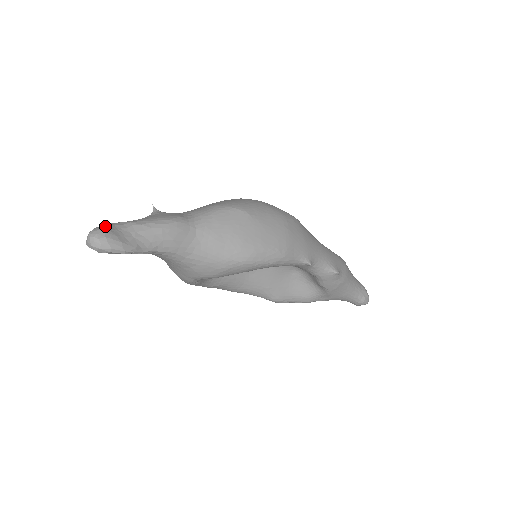
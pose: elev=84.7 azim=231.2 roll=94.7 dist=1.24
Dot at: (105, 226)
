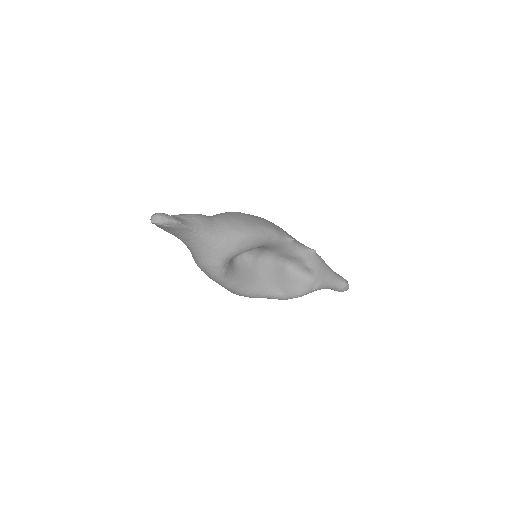
Dot at: occluded
